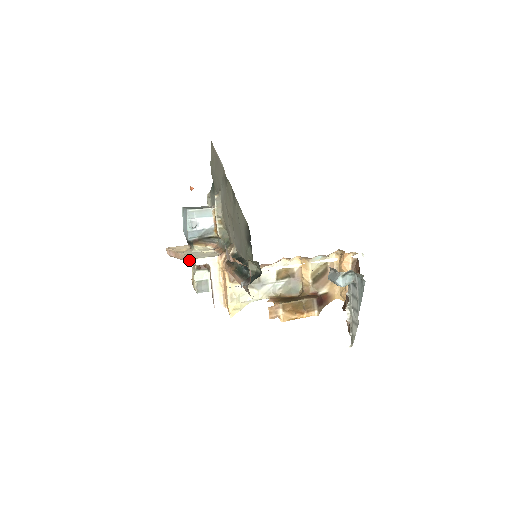
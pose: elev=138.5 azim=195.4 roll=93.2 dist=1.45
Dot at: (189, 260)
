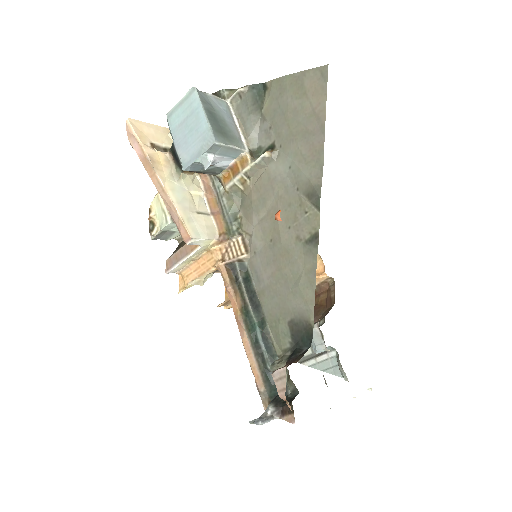
Dot at: (176, 219)
